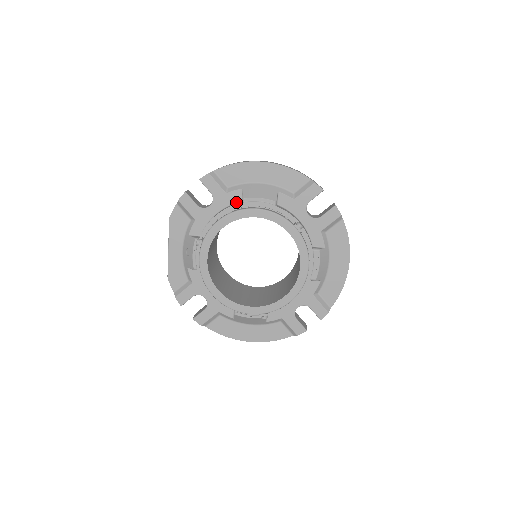
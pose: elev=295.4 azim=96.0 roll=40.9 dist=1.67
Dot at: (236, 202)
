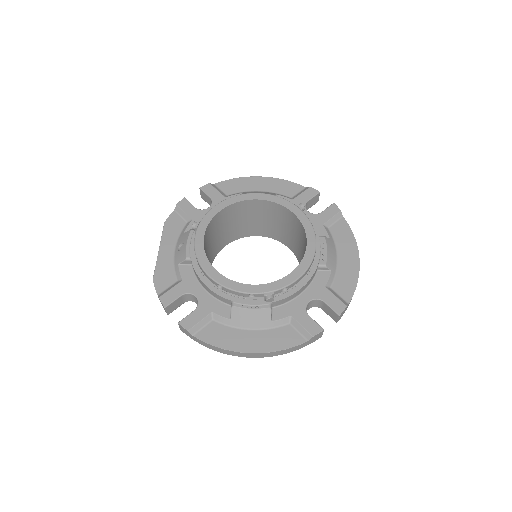
Dot at: occluded
